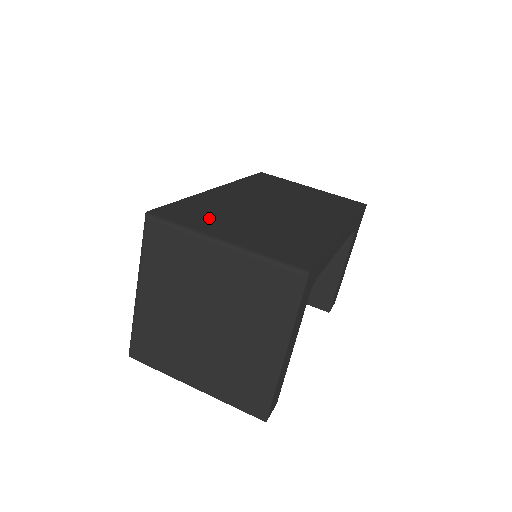
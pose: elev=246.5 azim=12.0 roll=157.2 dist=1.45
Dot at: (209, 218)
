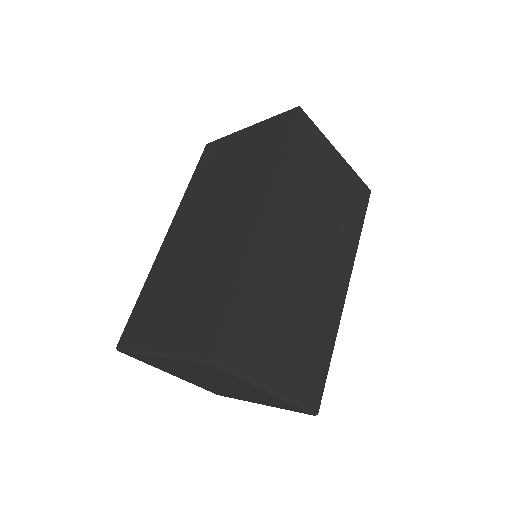
Dot at: (259, 338)
